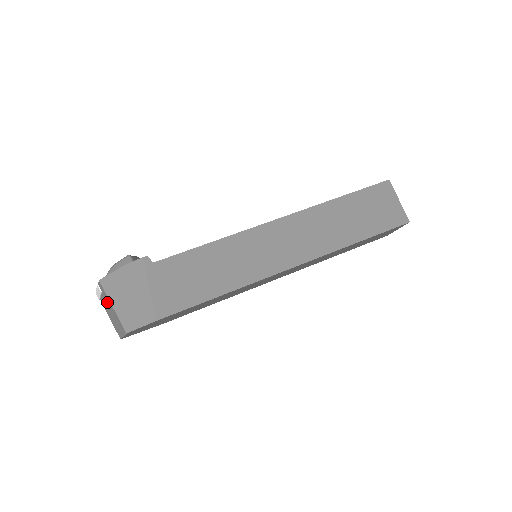
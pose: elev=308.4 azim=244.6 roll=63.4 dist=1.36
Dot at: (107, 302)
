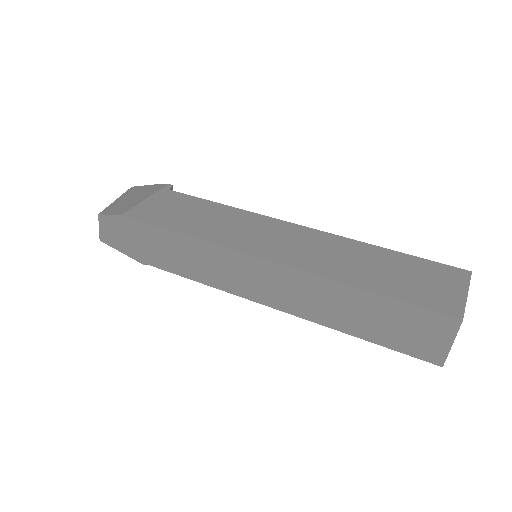
Dot at: occluded
